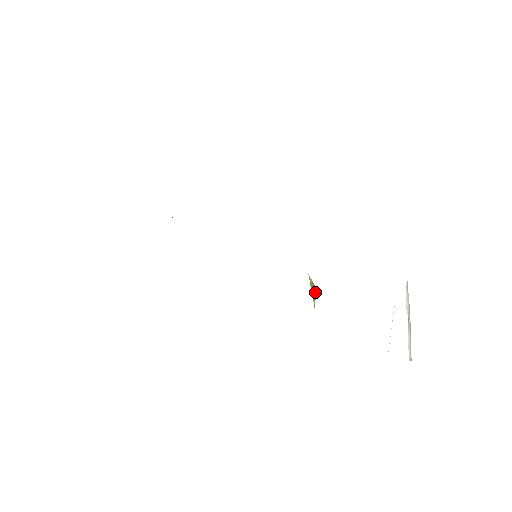
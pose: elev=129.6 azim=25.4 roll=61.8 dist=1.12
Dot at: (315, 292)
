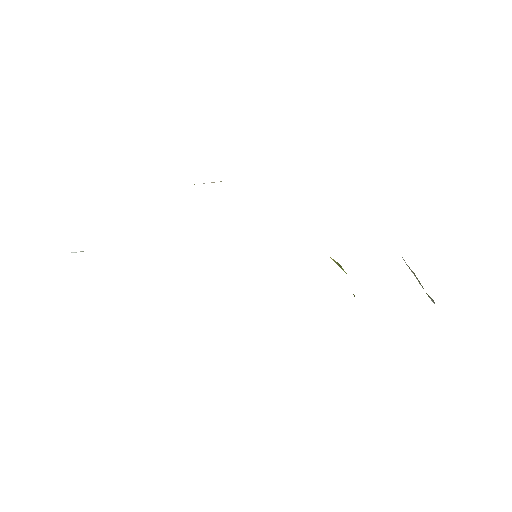
Dot at: (341, 266)
